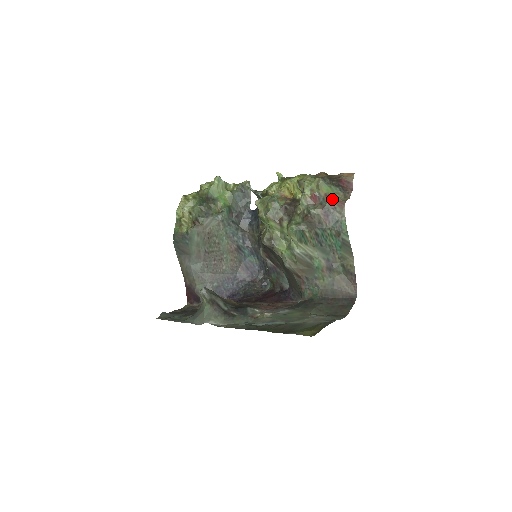
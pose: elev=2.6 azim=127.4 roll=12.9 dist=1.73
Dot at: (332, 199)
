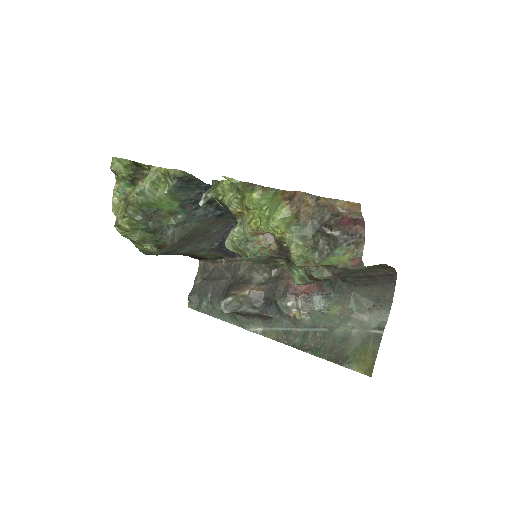
Dot at: (342, 267)
